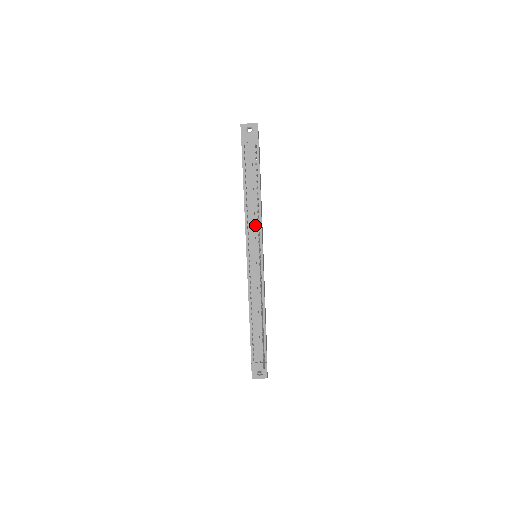
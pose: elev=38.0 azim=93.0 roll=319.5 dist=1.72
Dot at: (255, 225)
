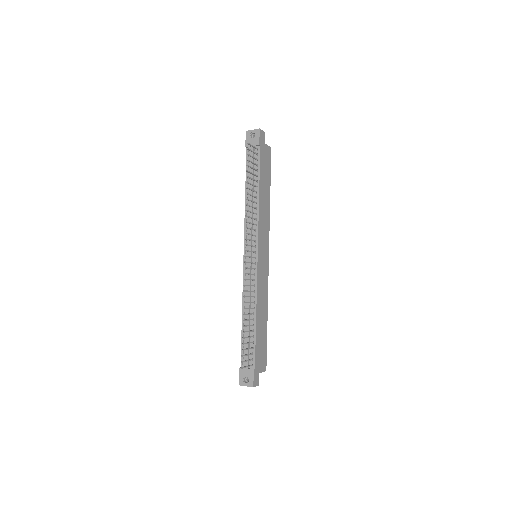
Dot at: occluded
